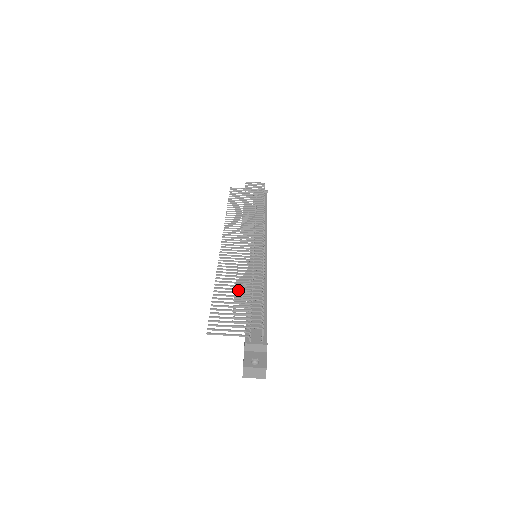
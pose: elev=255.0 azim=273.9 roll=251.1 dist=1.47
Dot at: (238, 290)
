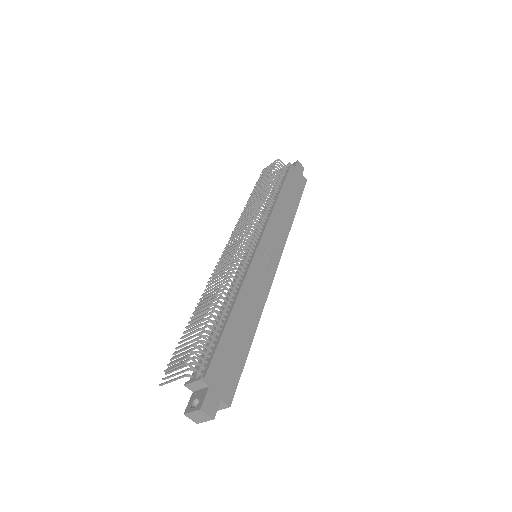
Dot at: (190, 321)
